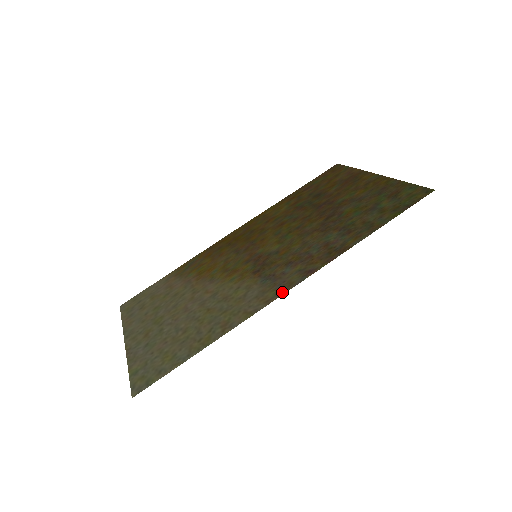
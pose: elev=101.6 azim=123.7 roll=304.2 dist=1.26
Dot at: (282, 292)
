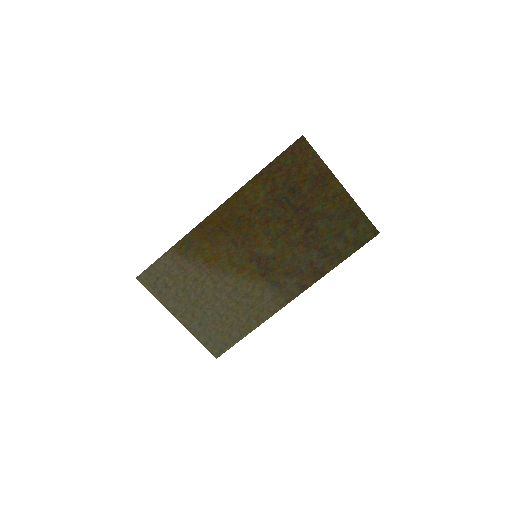
Dot at: (289, 300)
